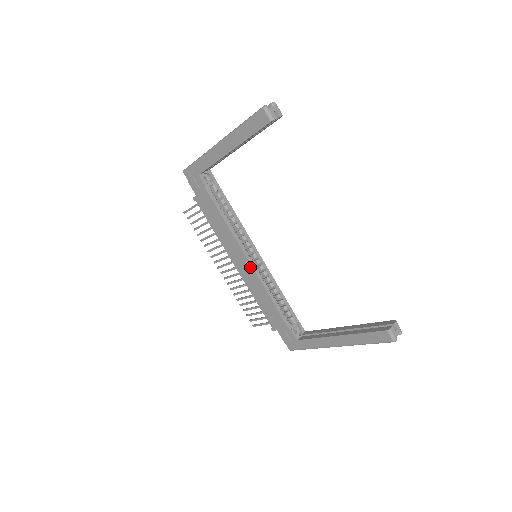
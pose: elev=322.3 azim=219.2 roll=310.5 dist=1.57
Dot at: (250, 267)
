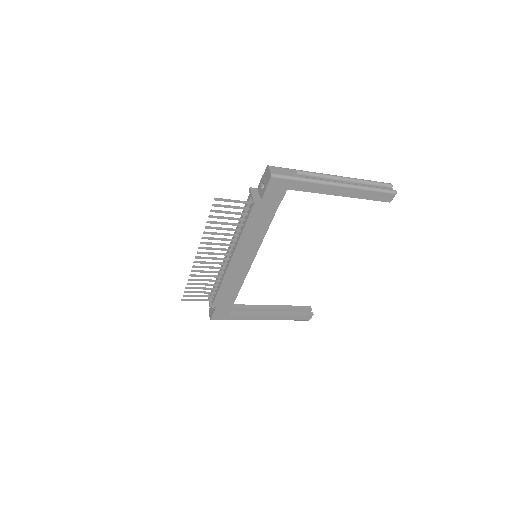
Dot at: (249, 265)
